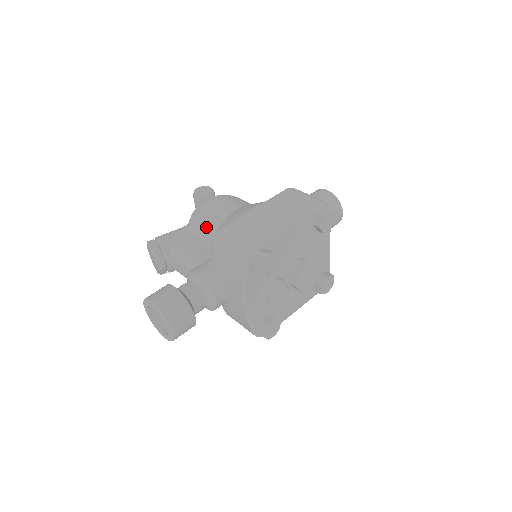
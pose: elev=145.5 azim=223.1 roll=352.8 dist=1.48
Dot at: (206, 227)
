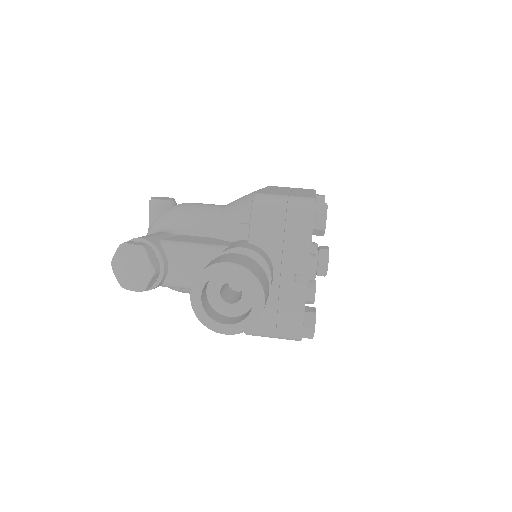
Dot at: (197, 223)
